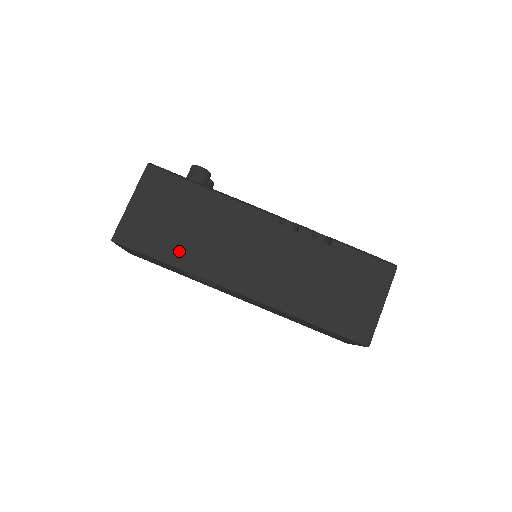
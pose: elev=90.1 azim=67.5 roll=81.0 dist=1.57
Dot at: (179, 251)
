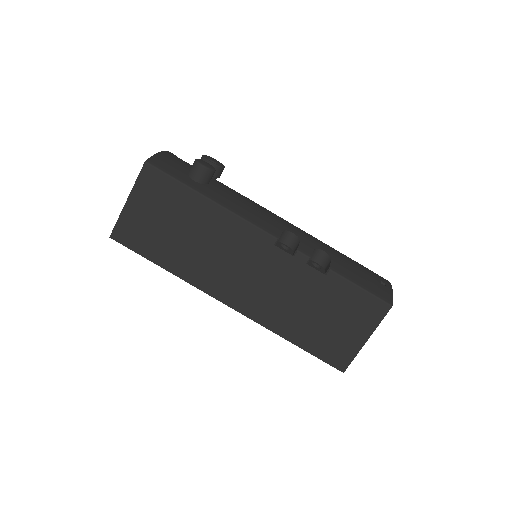
Dot at: (173, 257)
